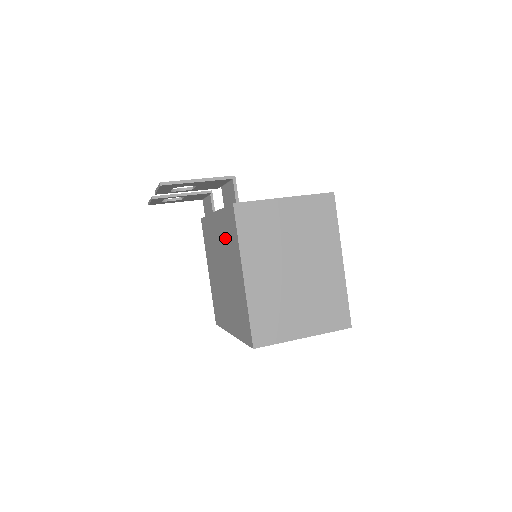
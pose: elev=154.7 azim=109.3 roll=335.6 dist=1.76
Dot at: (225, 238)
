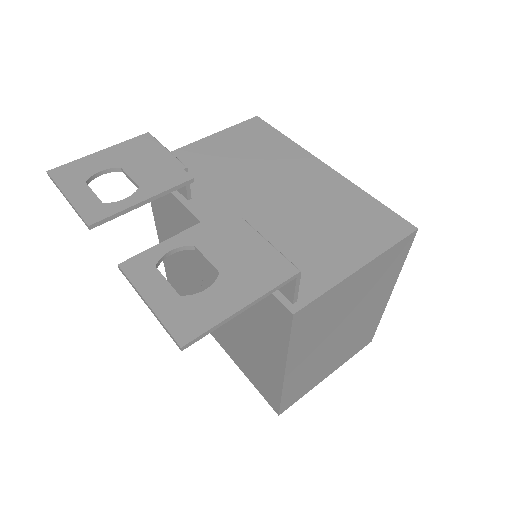
Dot at: occluded
